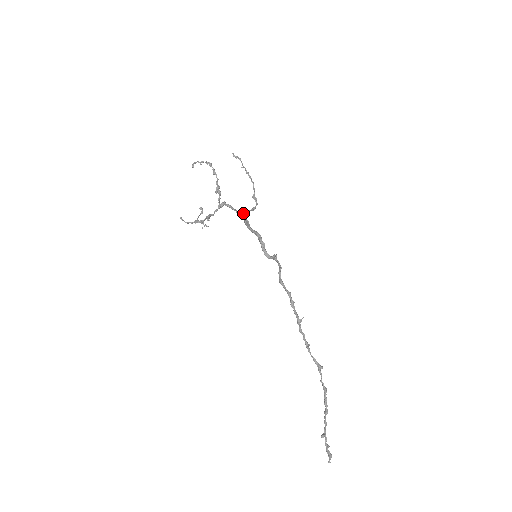
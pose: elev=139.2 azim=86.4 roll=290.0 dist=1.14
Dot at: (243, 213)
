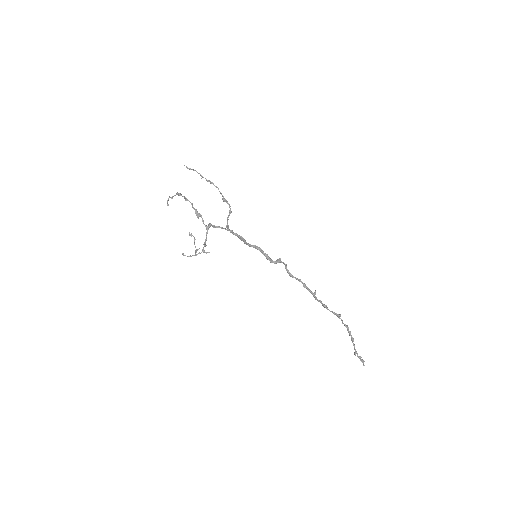
Dot at: (227, 223)
